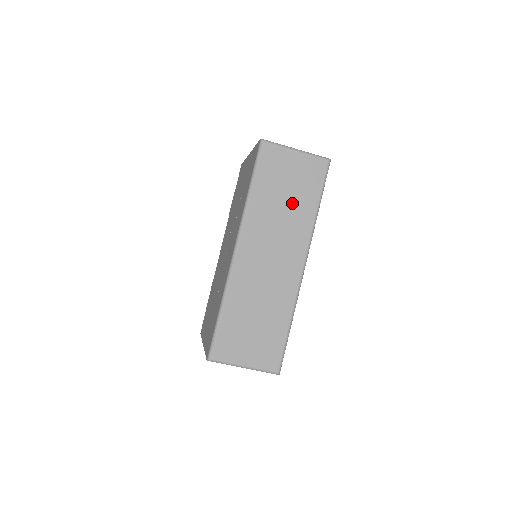
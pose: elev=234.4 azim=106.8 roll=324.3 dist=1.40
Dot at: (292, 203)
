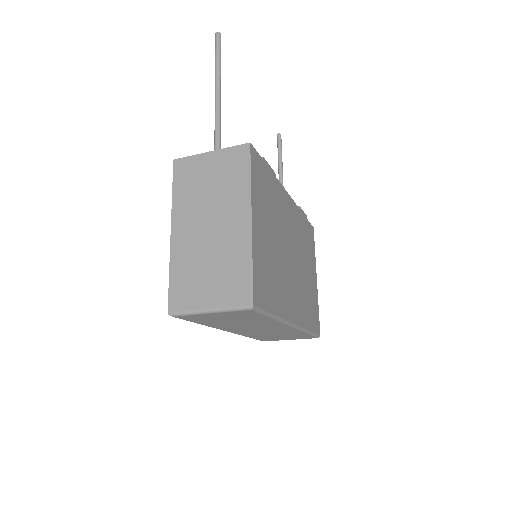
Dot at: (244, 321)
